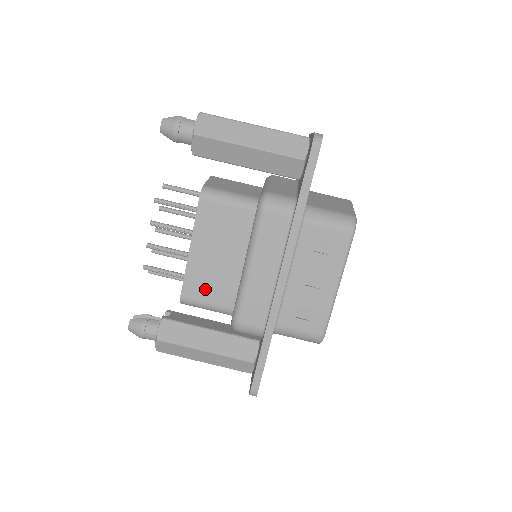
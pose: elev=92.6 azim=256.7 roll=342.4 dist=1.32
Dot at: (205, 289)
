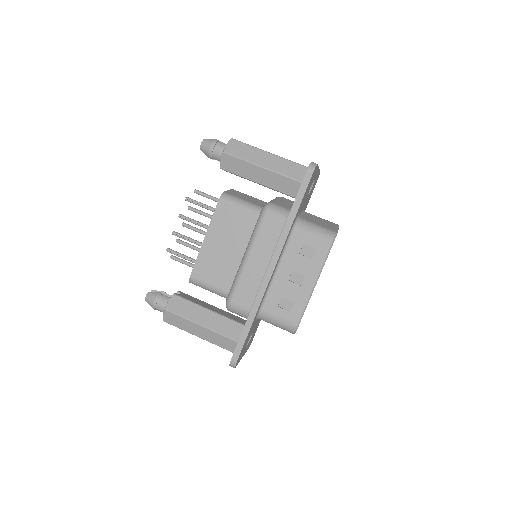
Dot at: (210, 272)
